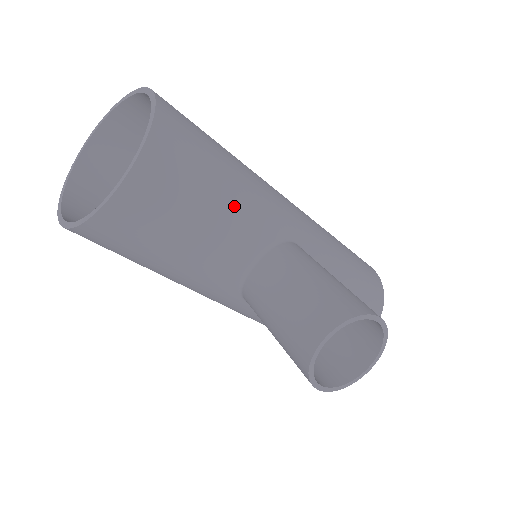
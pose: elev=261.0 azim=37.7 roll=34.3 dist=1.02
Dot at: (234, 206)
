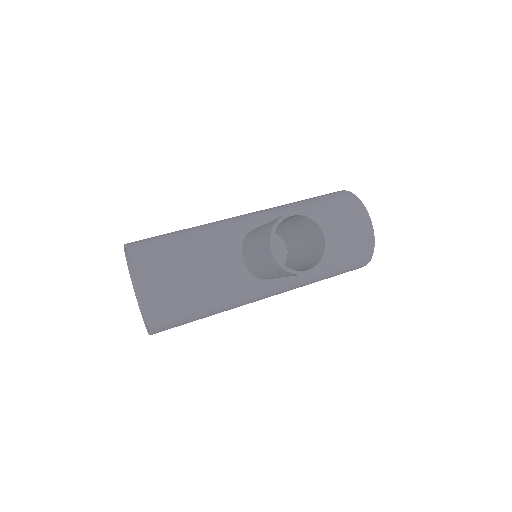
Dot at: (201, 246)
